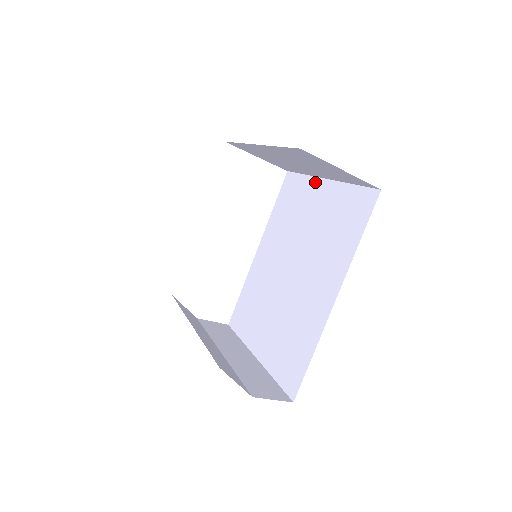
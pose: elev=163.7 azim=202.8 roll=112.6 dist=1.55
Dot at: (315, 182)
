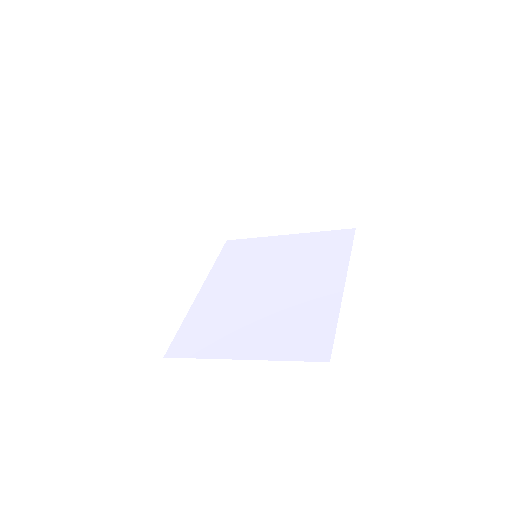
Dot at: (273, 238)
